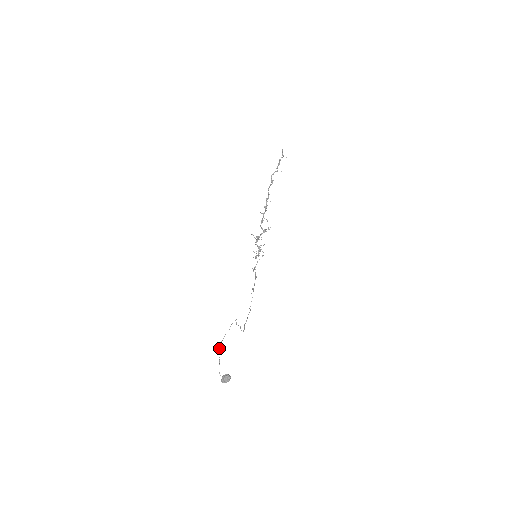
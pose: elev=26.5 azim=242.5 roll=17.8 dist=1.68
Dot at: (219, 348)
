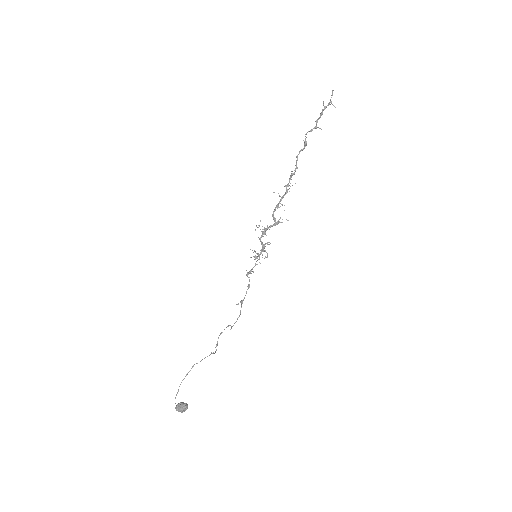
Dot at: occluded
